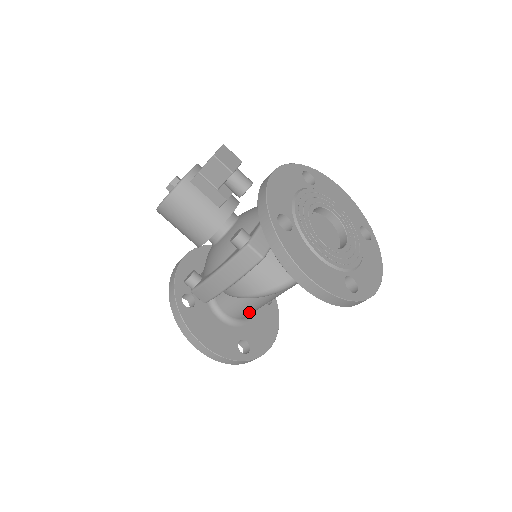
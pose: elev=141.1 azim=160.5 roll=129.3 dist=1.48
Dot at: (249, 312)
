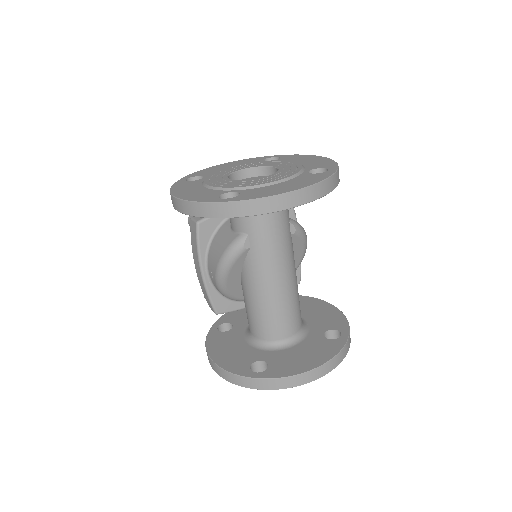
Dot at: (264, 324)
